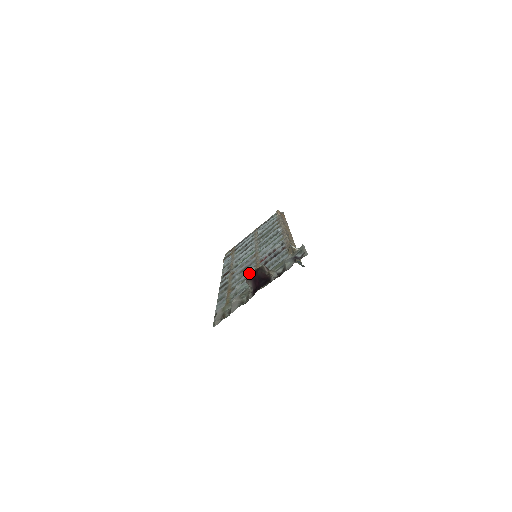
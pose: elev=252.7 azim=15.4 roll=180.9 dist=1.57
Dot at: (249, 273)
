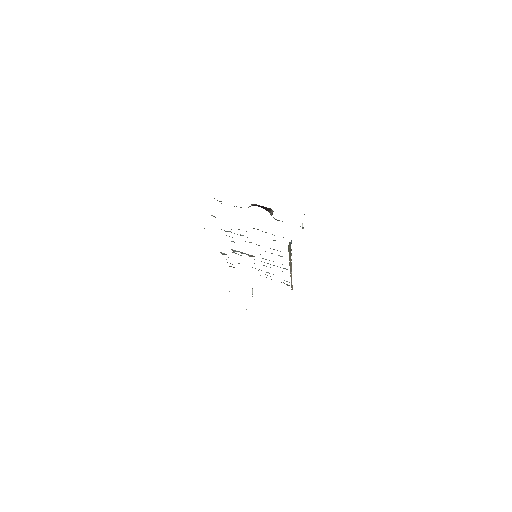
Dot at: (245, 241)
